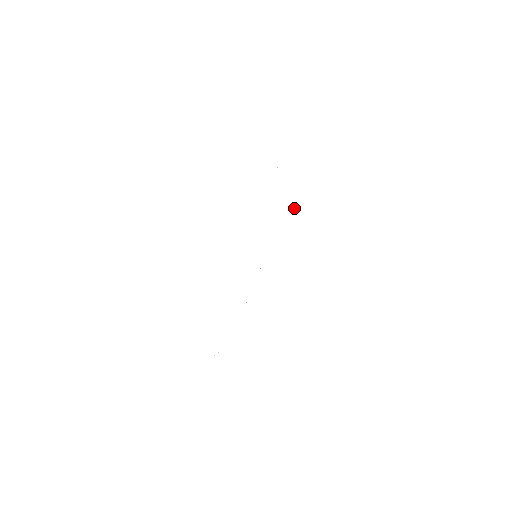
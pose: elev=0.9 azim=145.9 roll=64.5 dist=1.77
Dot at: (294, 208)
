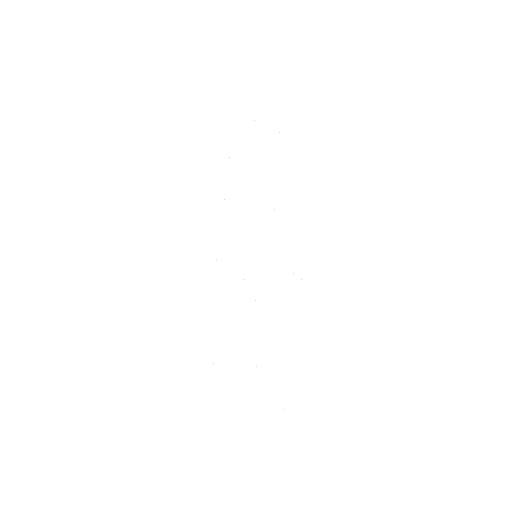
Dot at: occluded
